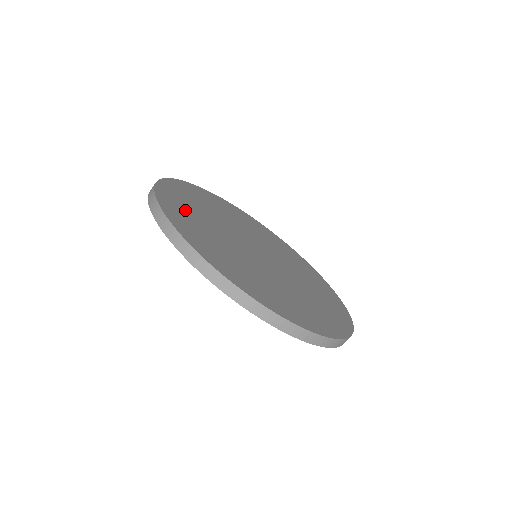
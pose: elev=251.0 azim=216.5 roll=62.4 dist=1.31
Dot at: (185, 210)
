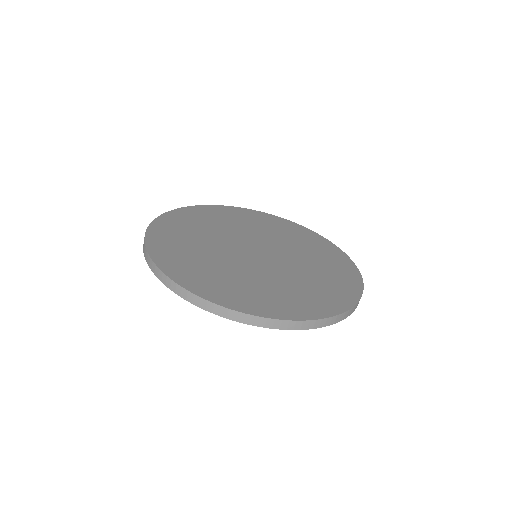
Dot at: (176, 236)
